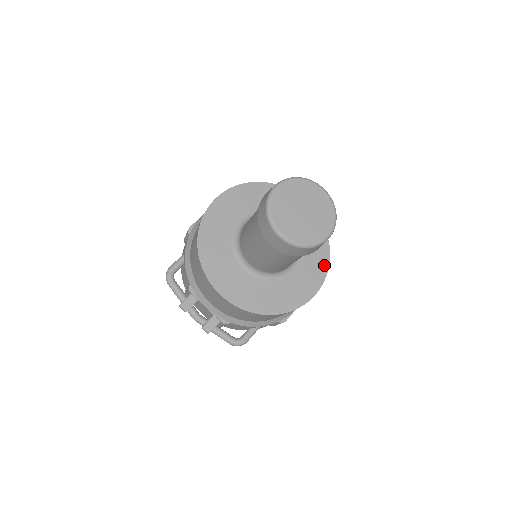
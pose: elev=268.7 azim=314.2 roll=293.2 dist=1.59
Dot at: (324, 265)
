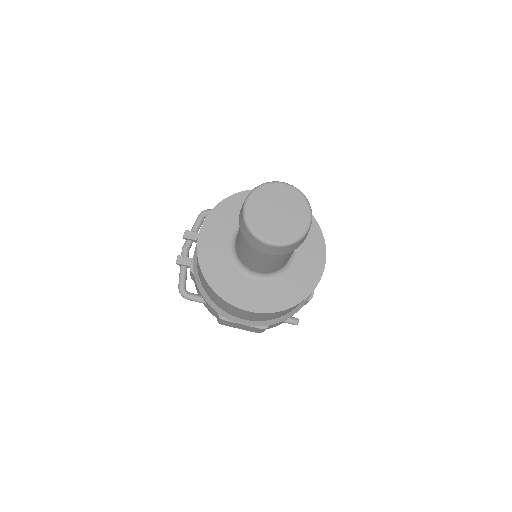
Dot at: (280, 306)
